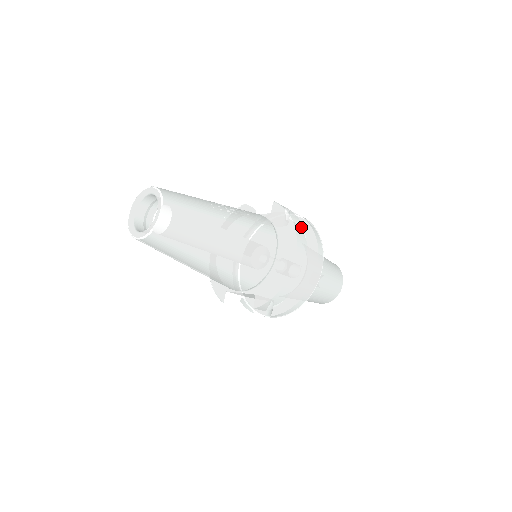
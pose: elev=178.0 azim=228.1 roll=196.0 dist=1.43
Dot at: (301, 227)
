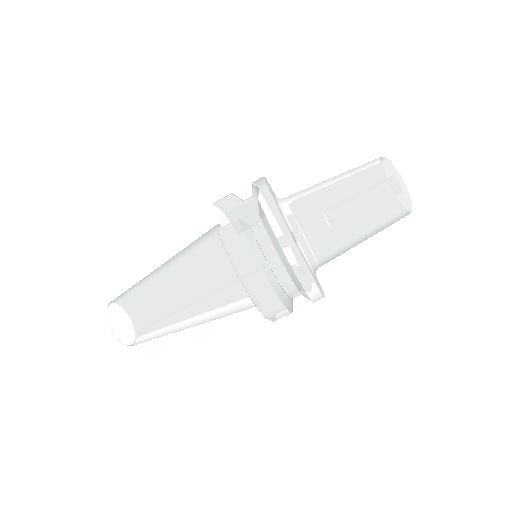
Dot at: (252, 264)
